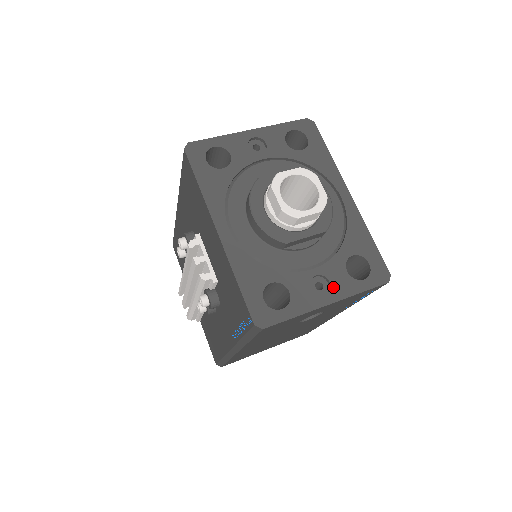
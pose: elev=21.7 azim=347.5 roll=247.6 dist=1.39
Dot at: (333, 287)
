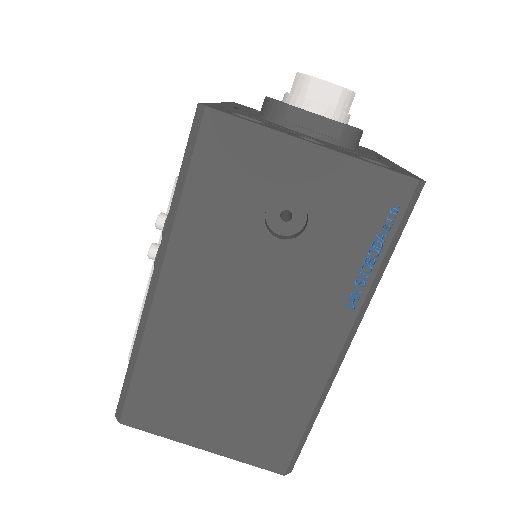
Dot at: (329, 147)
